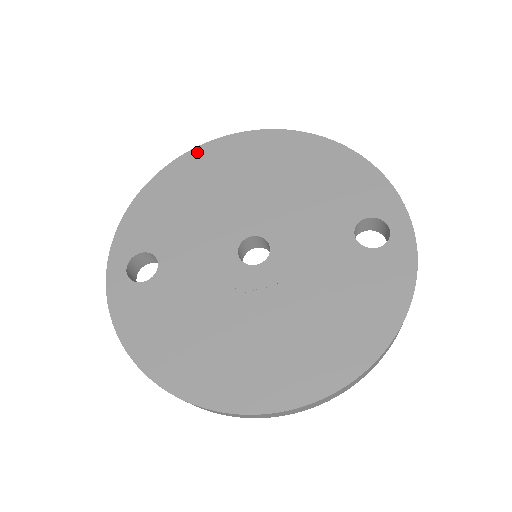
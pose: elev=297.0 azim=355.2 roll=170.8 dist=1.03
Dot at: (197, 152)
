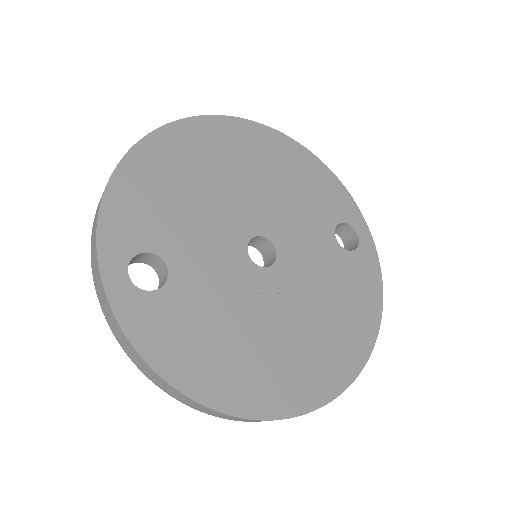
Dot at: (173, 129)
